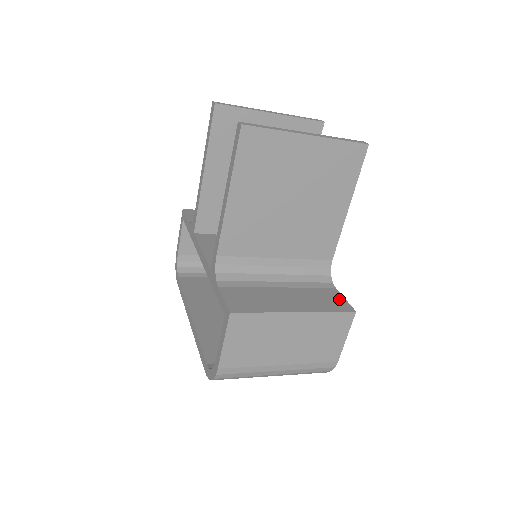
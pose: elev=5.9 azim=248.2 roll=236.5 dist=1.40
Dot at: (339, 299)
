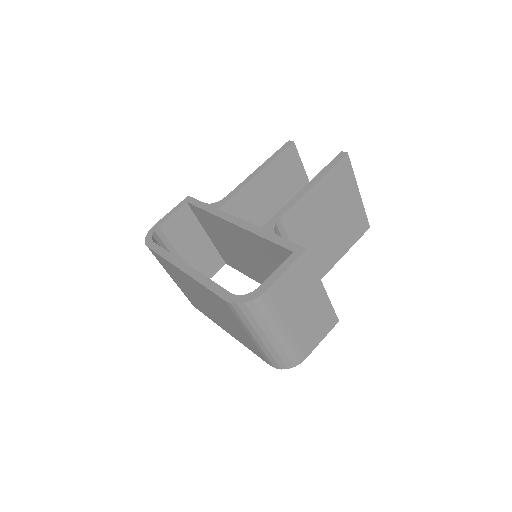
Dot at: occluded
